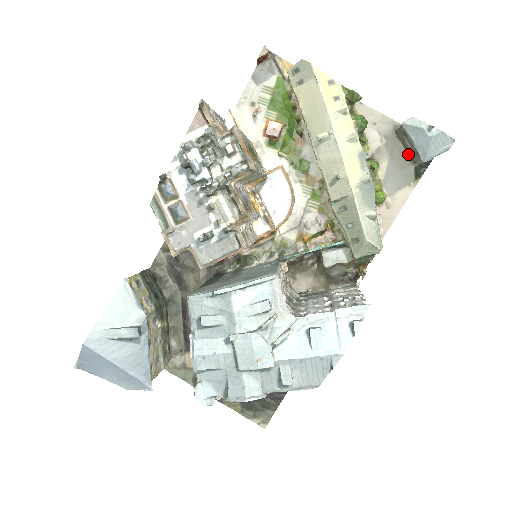
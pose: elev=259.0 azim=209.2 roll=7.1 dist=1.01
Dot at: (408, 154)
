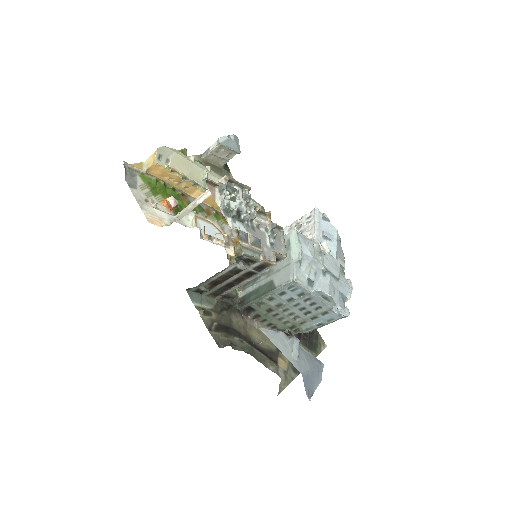
Dot at: (217, 165)
